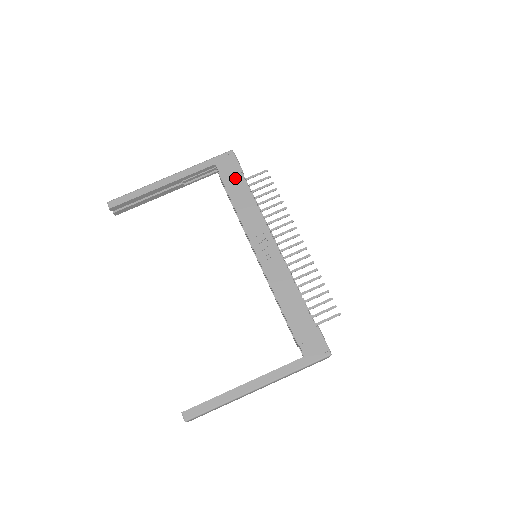
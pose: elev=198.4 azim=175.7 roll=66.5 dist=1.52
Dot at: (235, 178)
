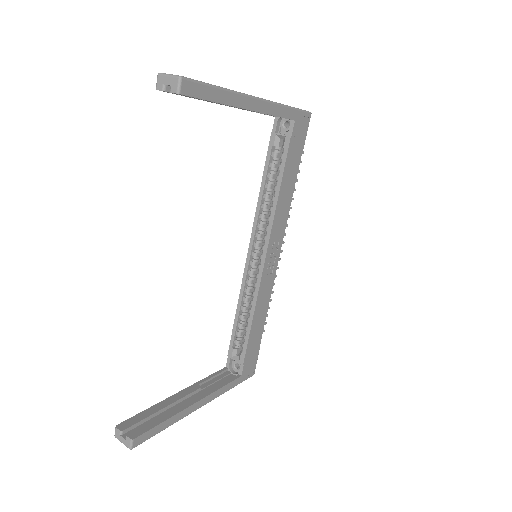
Dot at: (297, 155)
